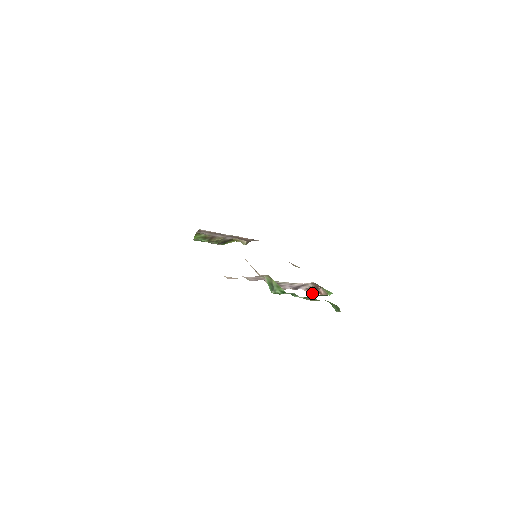
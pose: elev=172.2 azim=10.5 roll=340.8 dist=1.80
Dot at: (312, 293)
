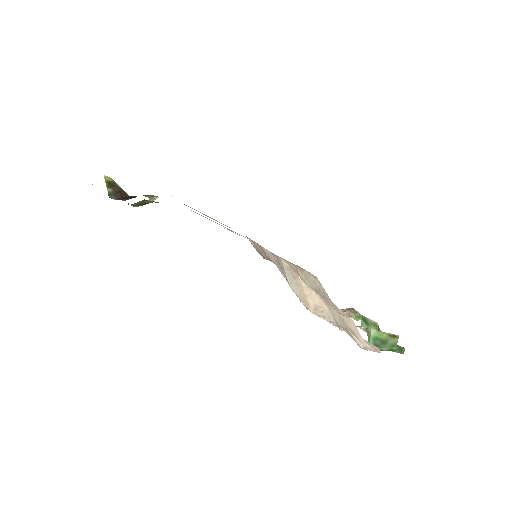
Dot at: occluded
